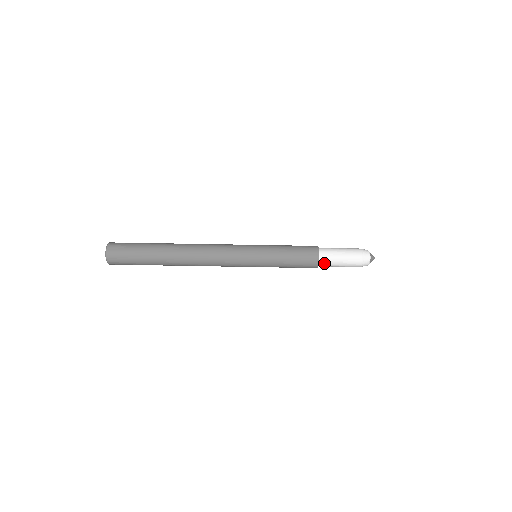
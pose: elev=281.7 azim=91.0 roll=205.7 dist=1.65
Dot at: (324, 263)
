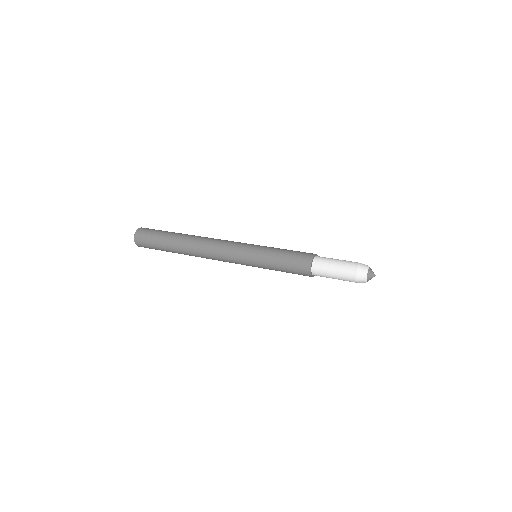
Dot at: (317, 265)
